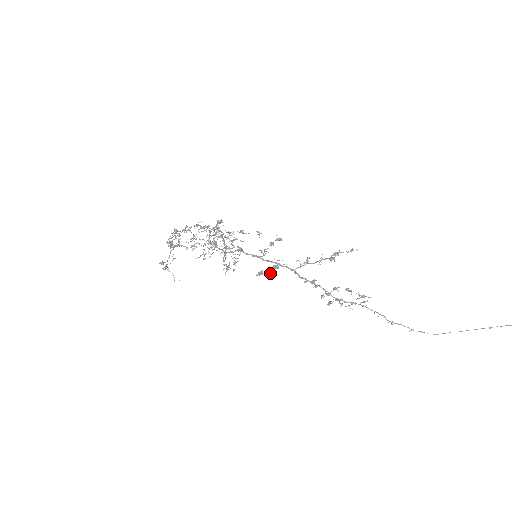
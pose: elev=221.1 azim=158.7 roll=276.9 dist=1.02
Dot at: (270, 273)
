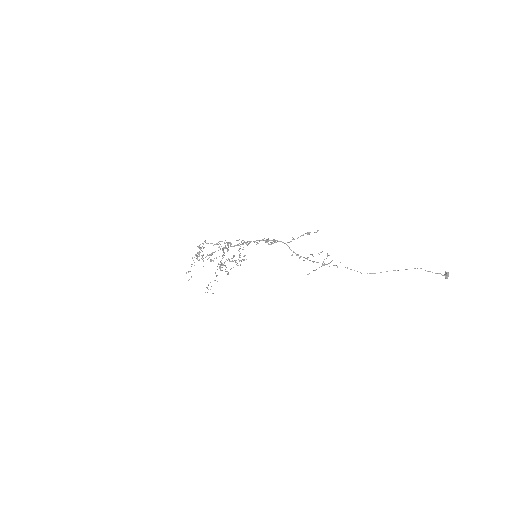
Dot at: (272, 243)
